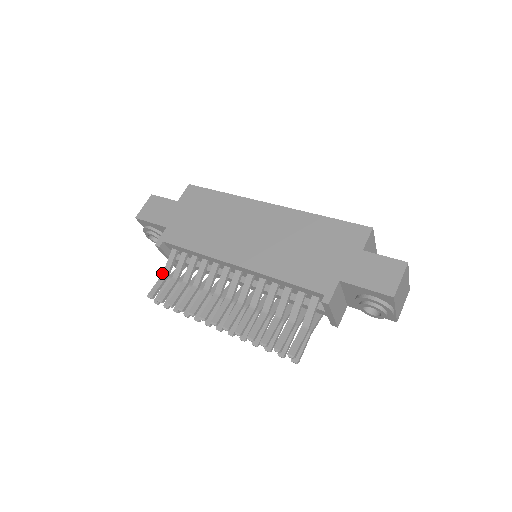
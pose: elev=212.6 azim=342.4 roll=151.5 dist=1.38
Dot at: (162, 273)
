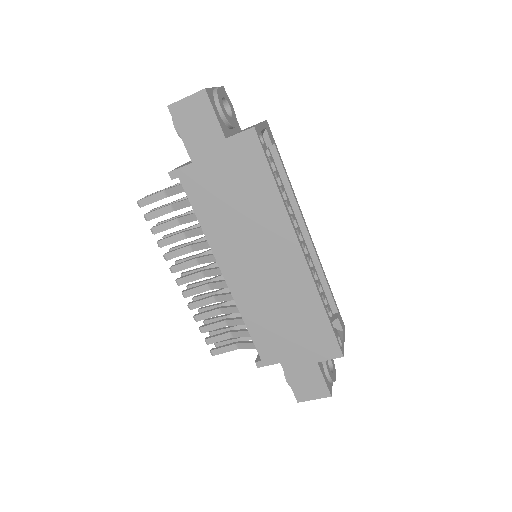
Dot at: (163, 190)
